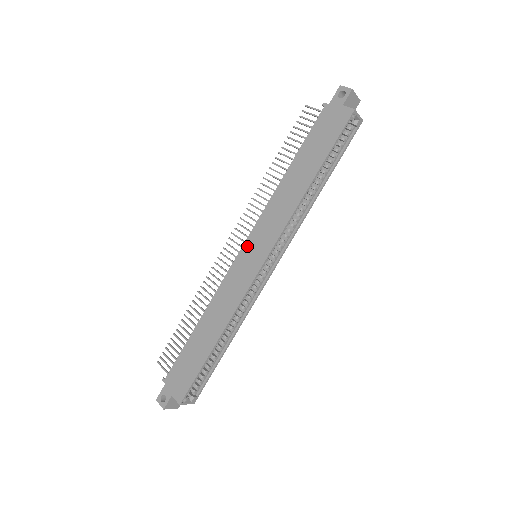
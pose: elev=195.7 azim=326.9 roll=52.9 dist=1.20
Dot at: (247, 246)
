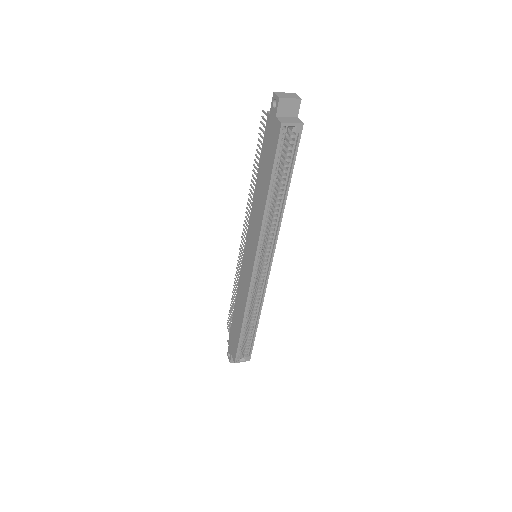
Dot at: (246, 249)
